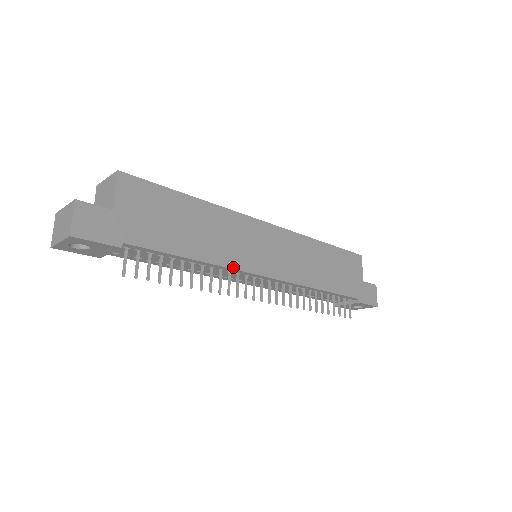
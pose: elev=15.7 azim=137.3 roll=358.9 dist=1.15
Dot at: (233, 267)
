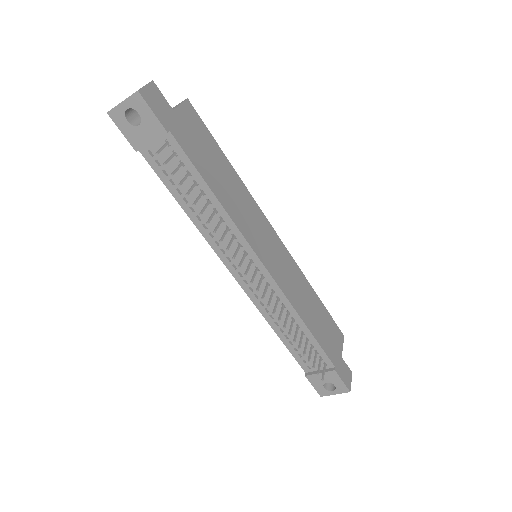
Dot at: (240, 230)
